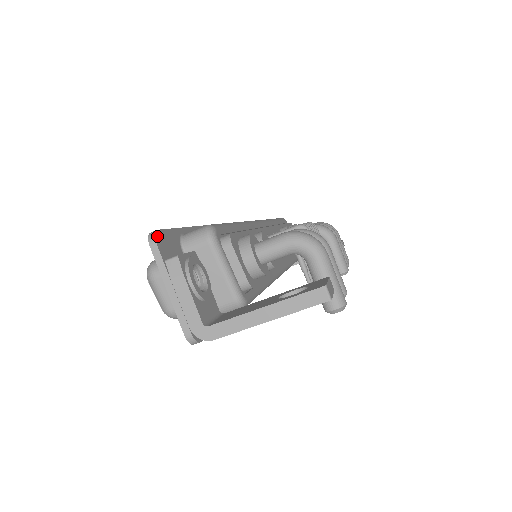
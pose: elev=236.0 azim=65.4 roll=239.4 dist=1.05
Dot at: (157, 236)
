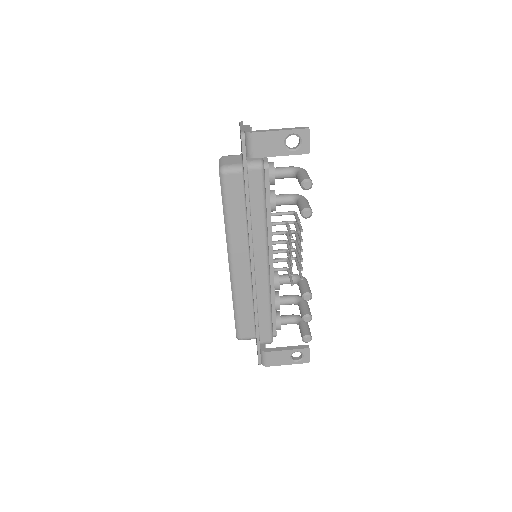
Dot at: occluded
